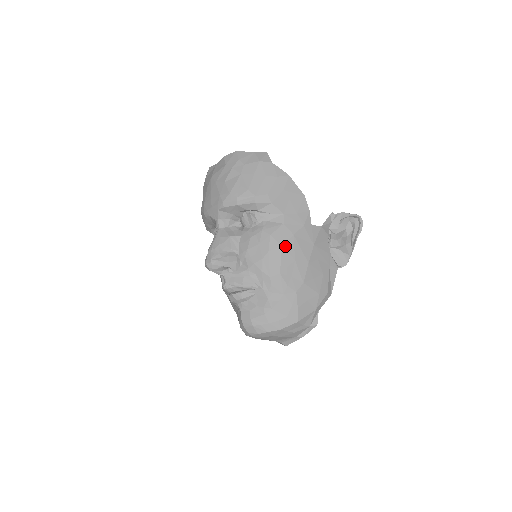
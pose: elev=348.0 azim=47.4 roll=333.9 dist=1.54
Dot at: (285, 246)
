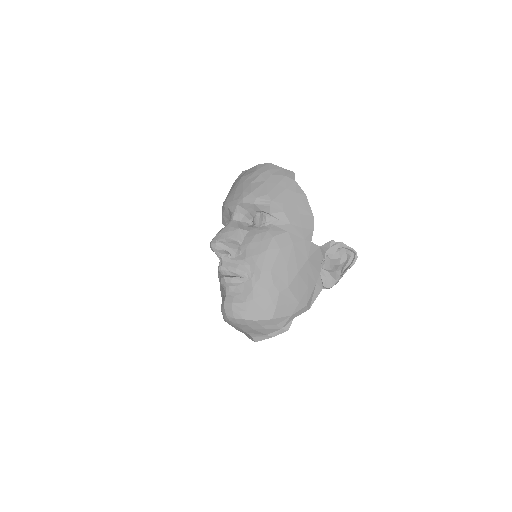
Dot at: (283, 250)
